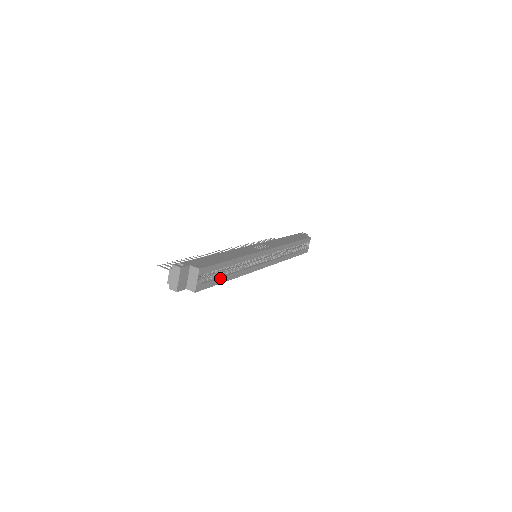
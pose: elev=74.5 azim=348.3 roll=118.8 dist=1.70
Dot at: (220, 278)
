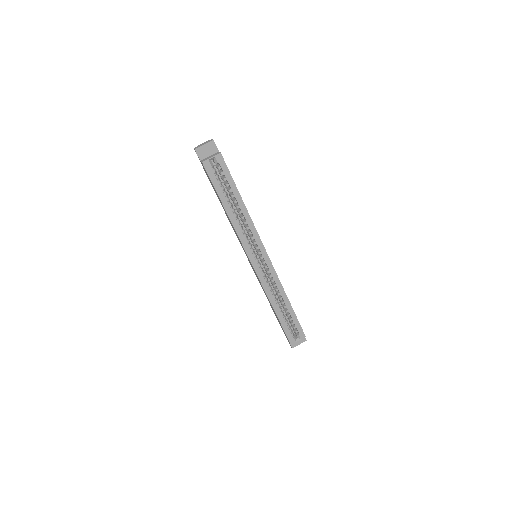
Dot at: (223, 192)
